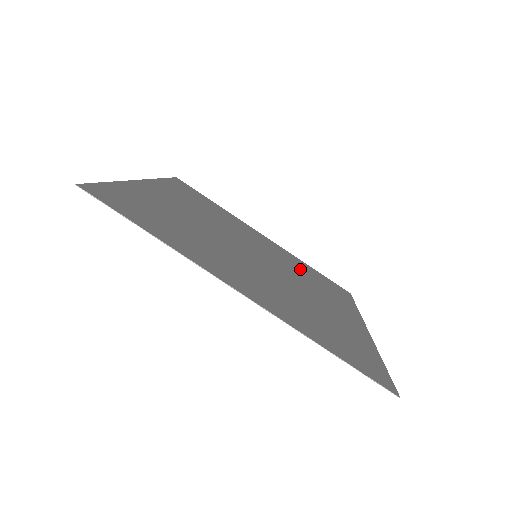
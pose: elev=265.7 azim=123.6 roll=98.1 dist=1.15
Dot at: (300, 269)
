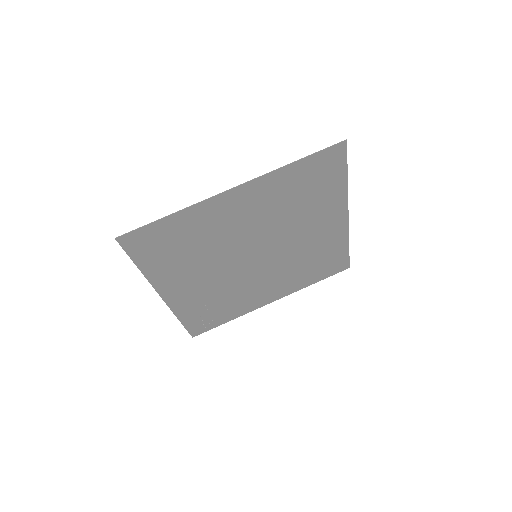
Dot at: (299, 269)
